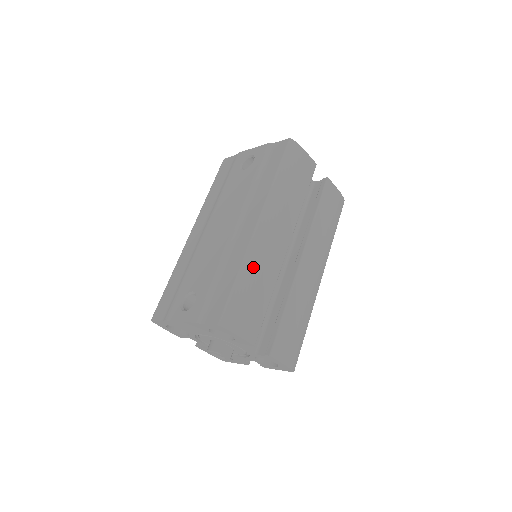
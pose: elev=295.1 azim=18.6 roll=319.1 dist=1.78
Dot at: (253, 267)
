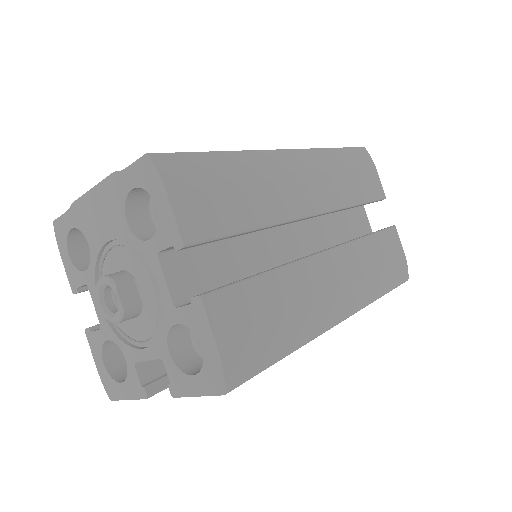
Dot at: (251, 167)
